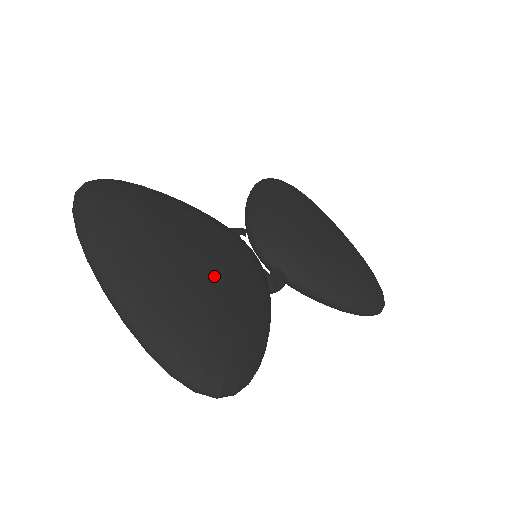
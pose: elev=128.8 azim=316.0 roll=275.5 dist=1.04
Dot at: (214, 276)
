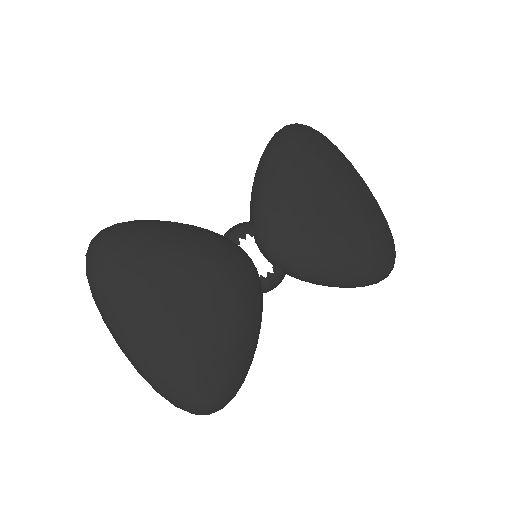
Dot at: (201, 325)
